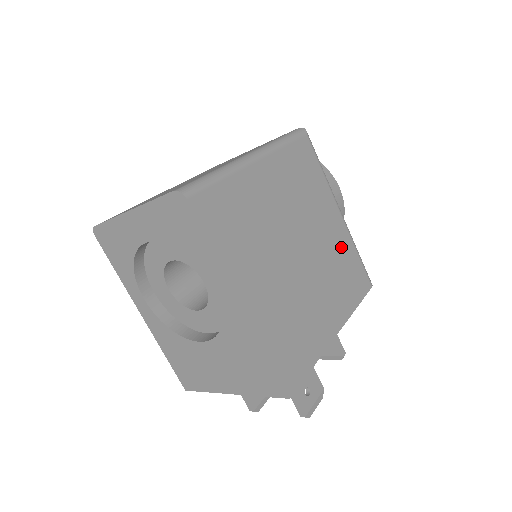
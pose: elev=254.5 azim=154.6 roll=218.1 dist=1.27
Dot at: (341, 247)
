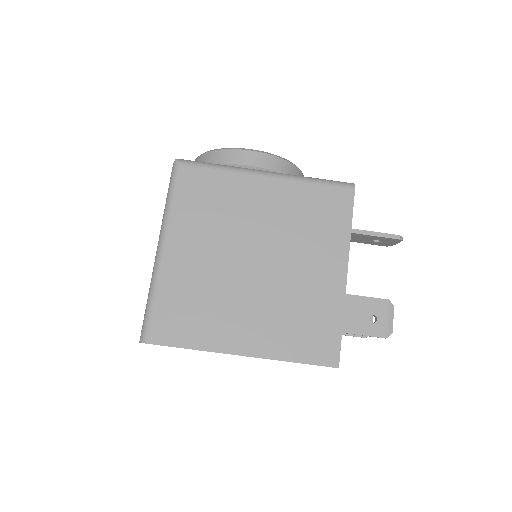
Dot at: (292, 203)
